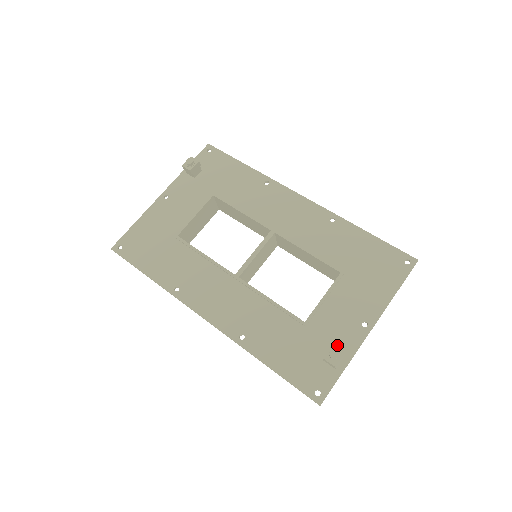
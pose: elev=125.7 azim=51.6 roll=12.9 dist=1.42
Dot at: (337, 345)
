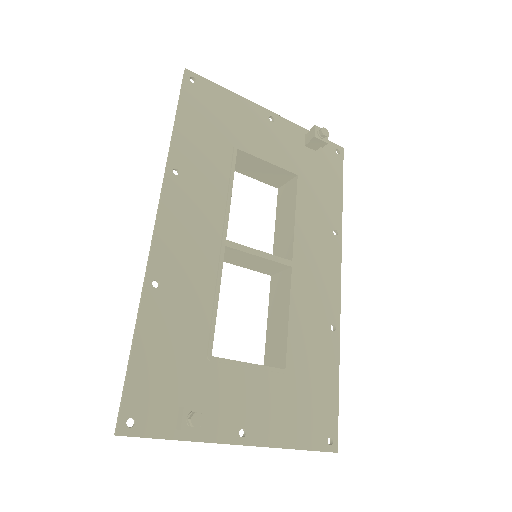
Dot at: occluded
